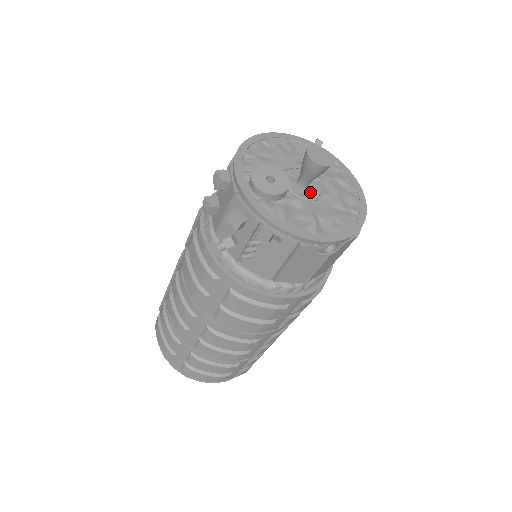
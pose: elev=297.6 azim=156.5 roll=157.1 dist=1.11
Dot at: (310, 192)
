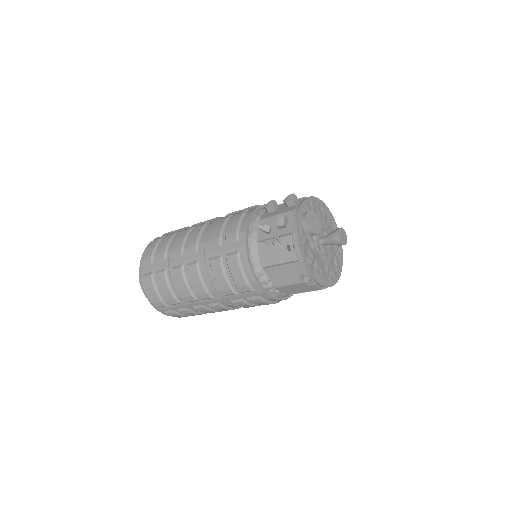
Dot at: (321, 248)
